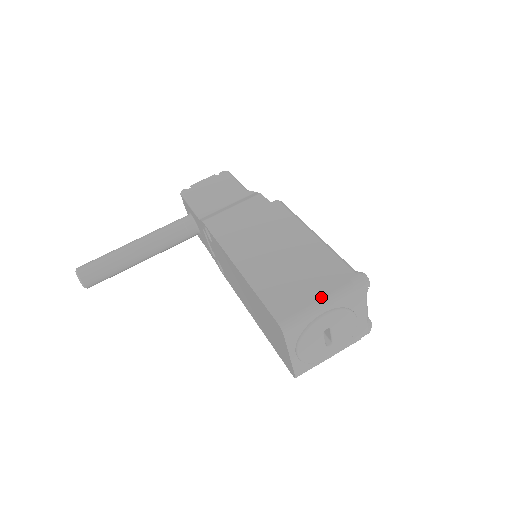
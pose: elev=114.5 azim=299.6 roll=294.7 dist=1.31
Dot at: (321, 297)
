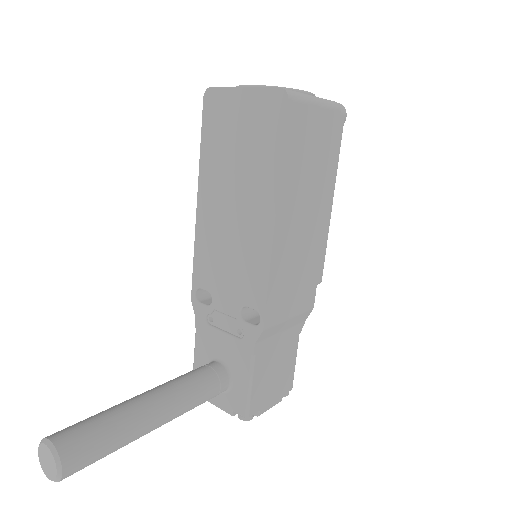
Dot at: occluded
